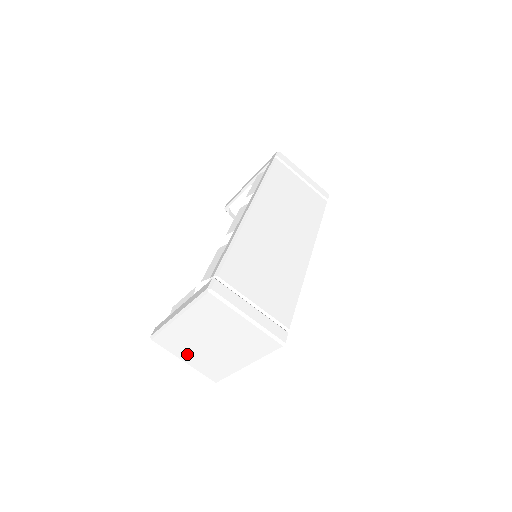
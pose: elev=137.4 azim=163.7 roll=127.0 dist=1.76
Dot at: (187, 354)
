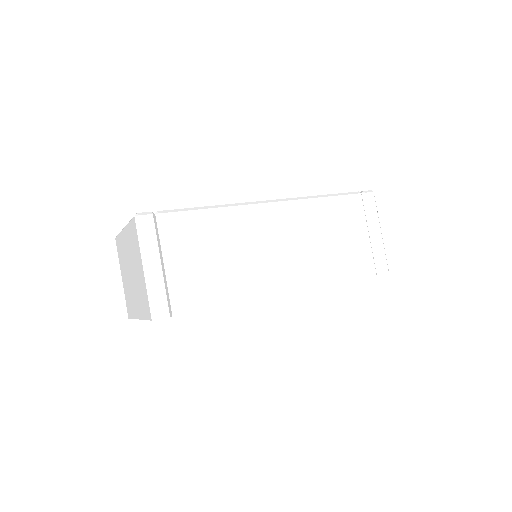
Dot at: (123, 272)
